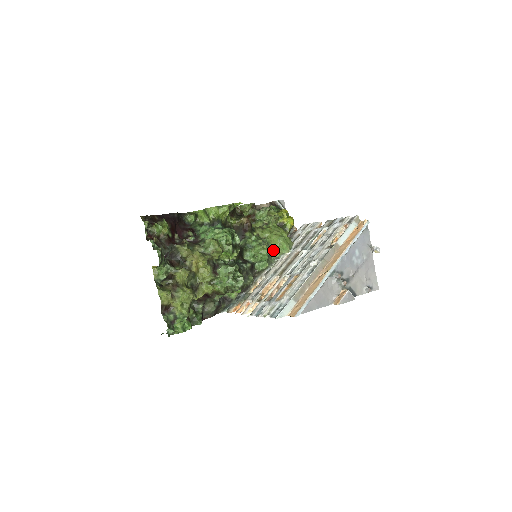
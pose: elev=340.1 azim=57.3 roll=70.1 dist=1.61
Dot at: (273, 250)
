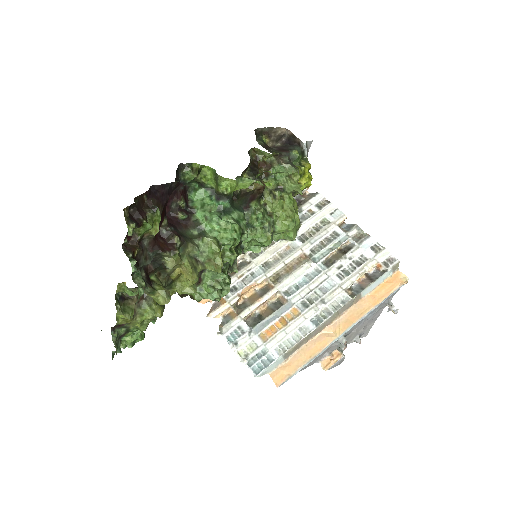
Dot at: (275, 233)
